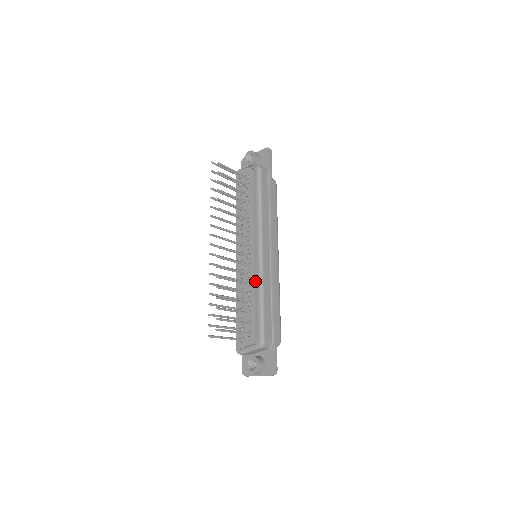
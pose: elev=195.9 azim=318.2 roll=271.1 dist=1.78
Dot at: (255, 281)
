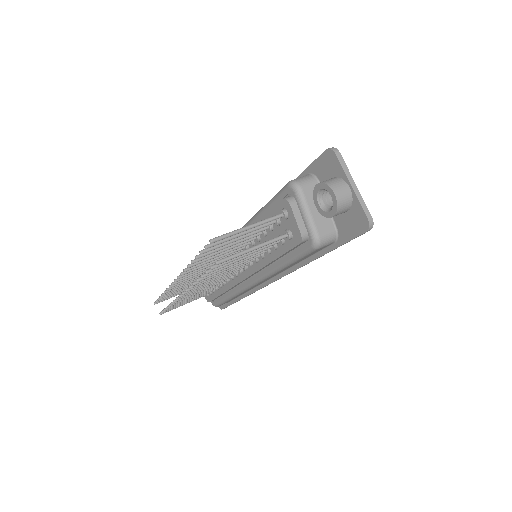
Dot at: occluded
